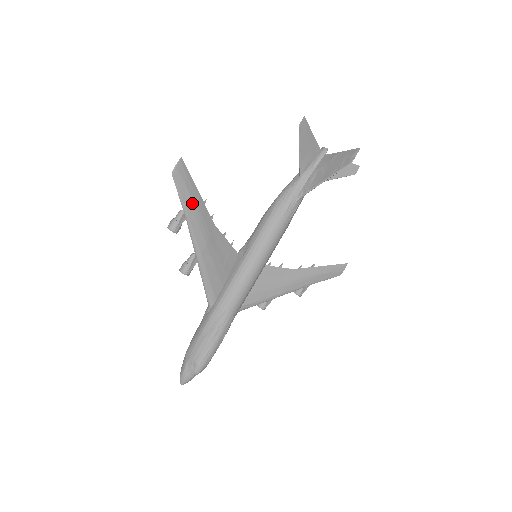
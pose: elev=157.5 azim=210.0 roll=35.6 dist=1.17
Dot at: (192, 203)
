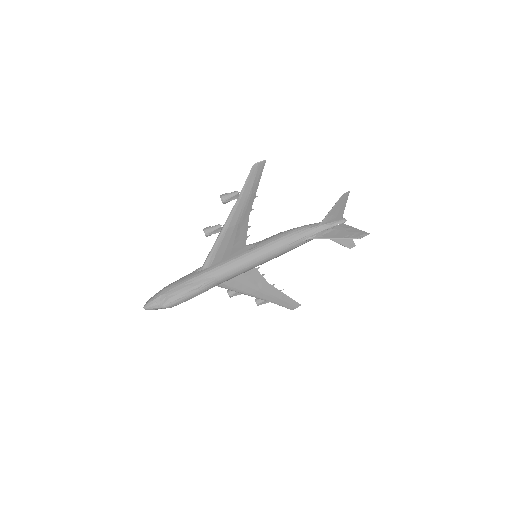
Dot at: (249, 192)
